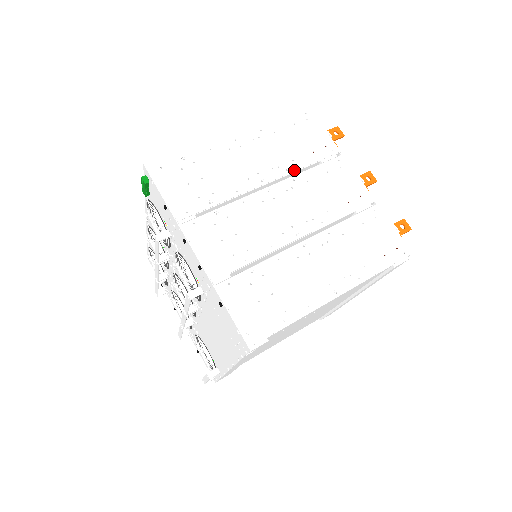
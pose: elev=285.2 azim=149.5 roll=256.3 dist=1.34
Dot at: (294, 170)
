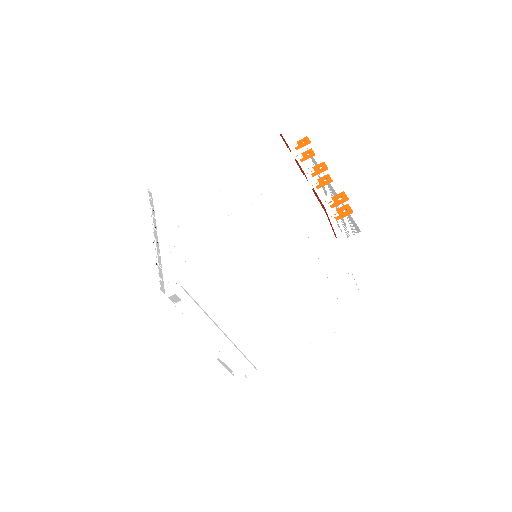
Dot at: (246, 172)
